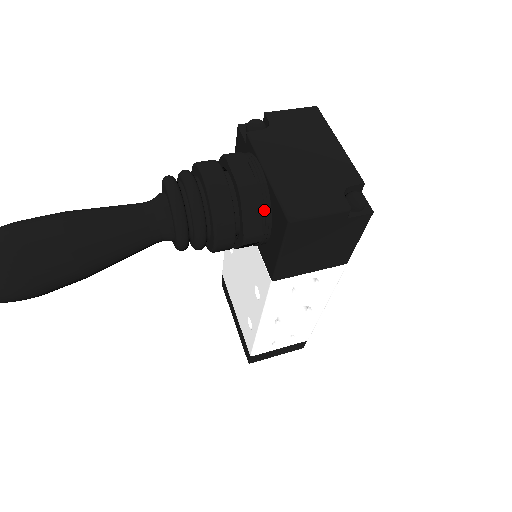
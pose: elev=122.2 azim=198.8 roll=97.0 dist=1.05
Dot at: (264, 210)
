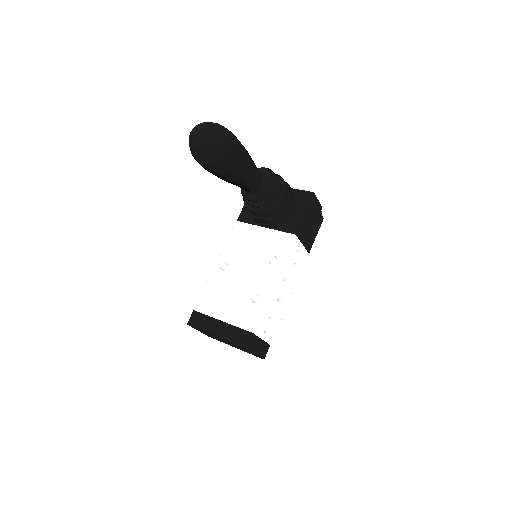
Dot at: (294, 196)
